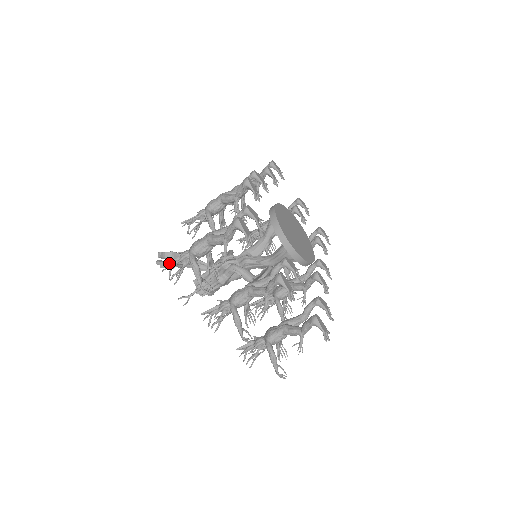
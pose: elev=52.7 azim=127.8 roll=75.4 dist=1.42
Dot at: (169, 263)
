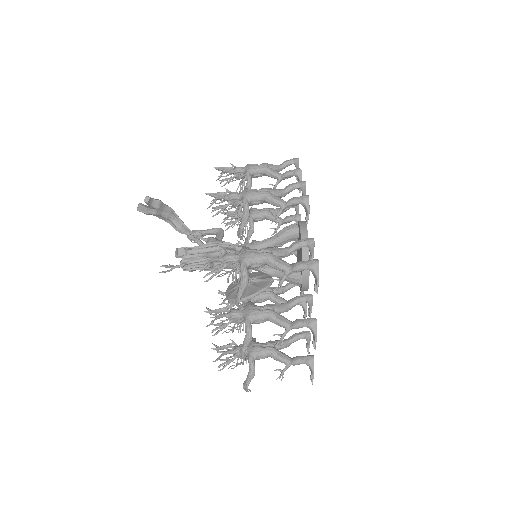
Dot at: (210, 258)
